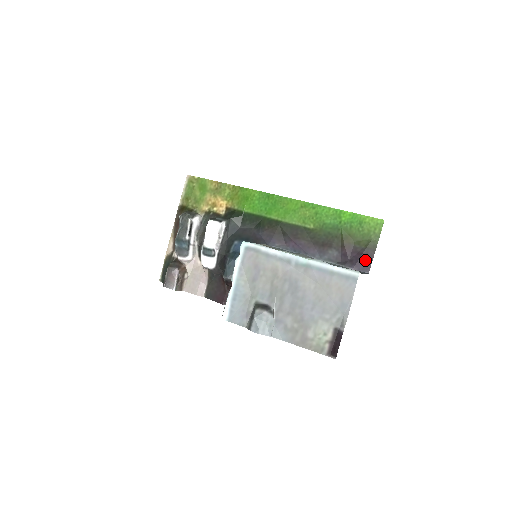
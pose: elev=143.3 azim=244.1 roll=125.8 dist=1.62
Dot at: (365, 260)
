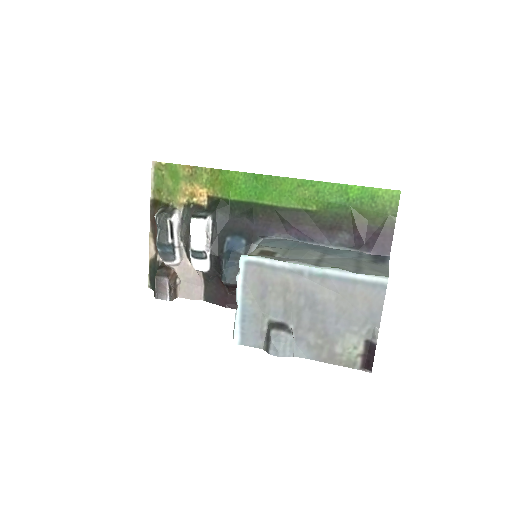
Dot at: (383, 241)
